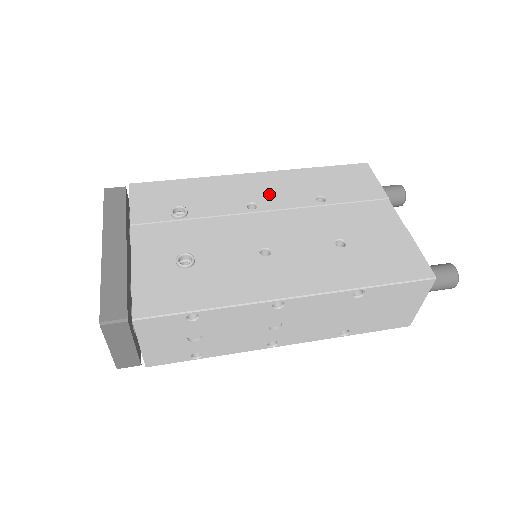
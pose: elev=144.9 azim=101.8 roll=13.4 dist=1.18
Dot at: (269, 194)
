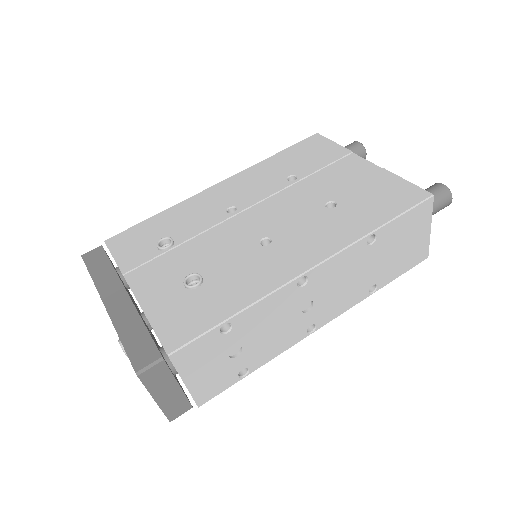
Dot at: (242, 194)
